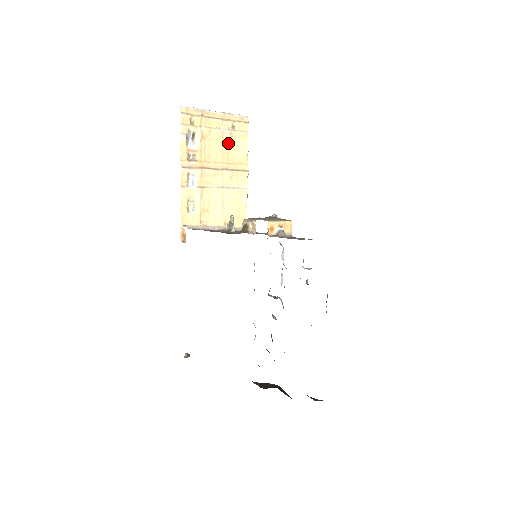
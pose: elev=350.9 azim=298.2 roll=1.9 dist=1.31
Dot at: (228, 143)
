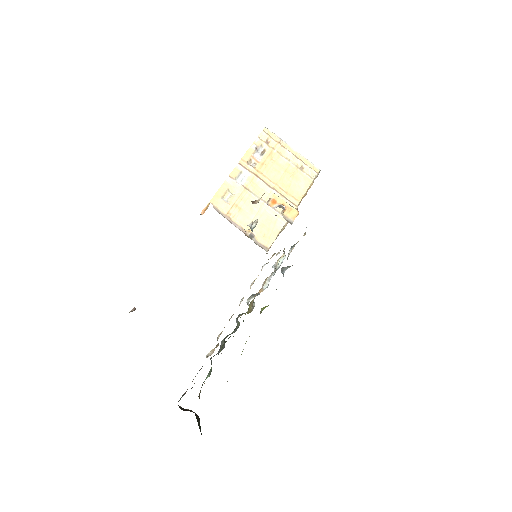
Dot at: (290, 175)
